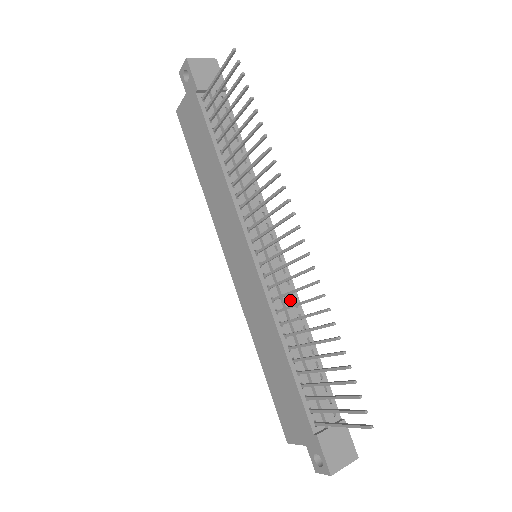
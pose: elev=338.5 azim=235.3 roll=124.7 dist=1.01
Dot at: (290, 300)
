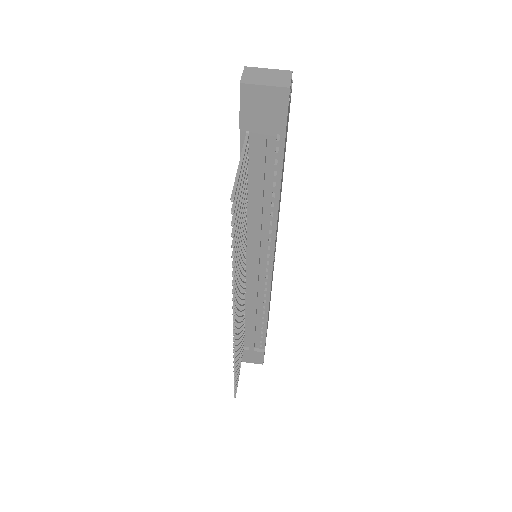
Dot at: (261, 298)
